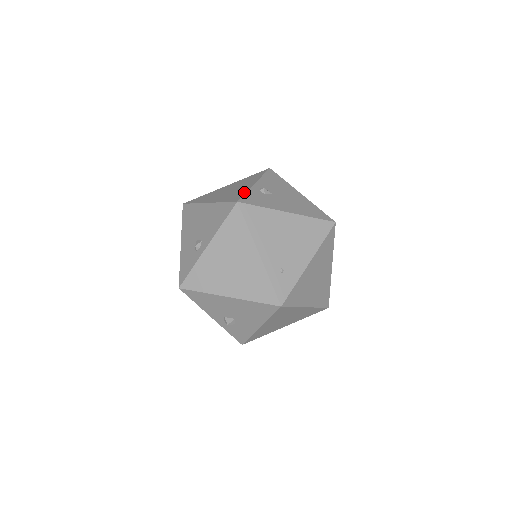
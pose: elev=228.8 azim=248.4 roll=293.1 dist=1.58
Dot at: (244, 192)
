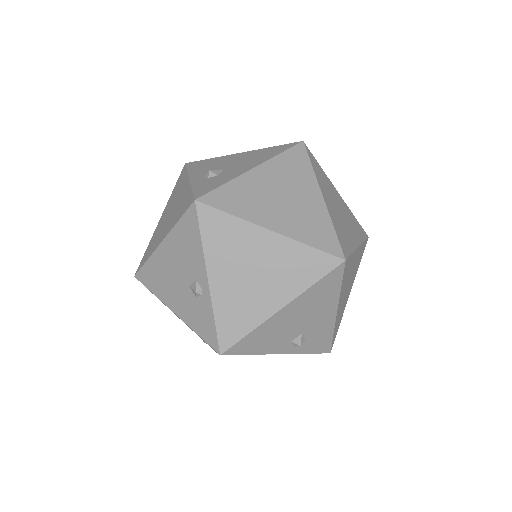
Dot at: occluded
